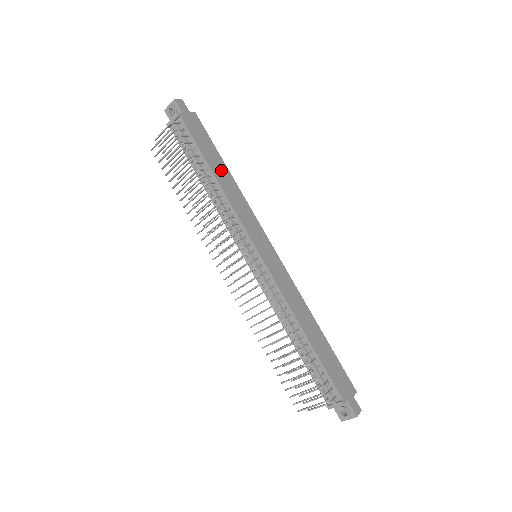
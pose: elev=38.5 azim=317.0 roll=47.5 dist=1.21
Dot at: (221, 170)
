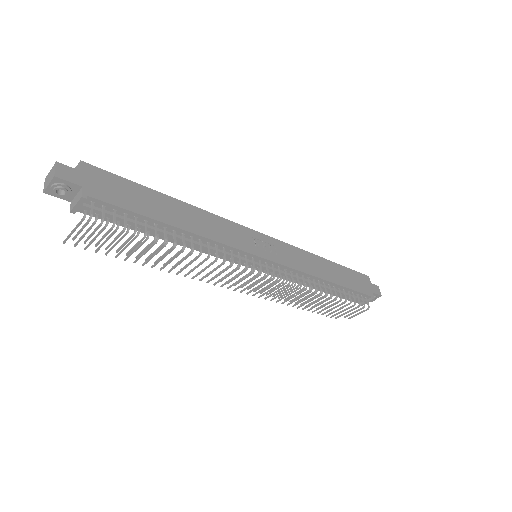
Dot at: (173, 210)
